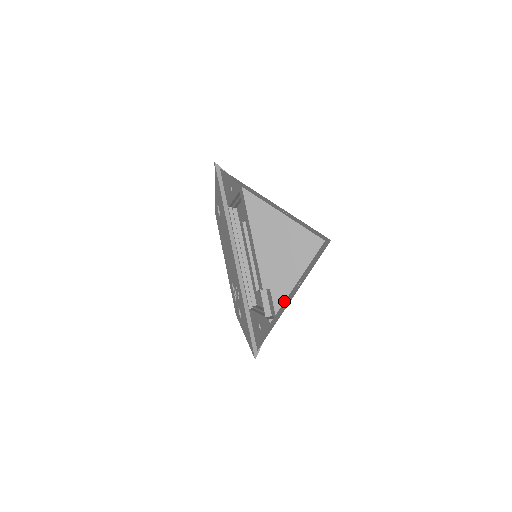
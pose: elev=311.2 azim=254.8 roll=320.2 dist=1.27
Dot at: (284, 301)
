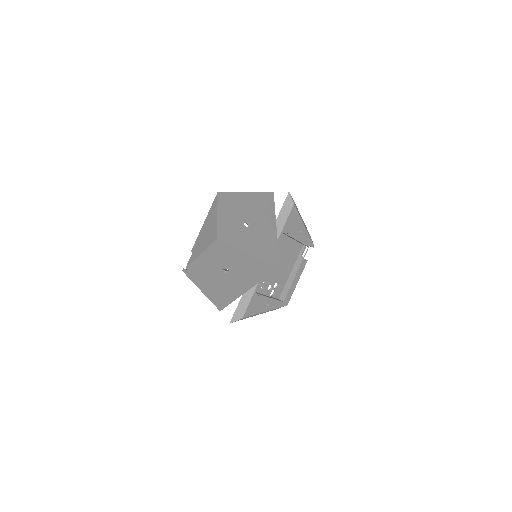
Dot at: (191, 262)
